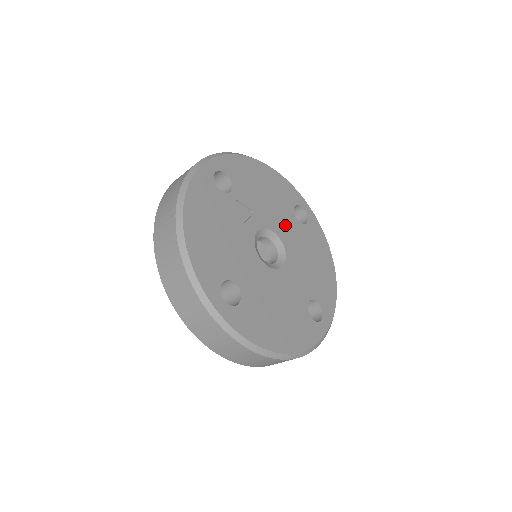
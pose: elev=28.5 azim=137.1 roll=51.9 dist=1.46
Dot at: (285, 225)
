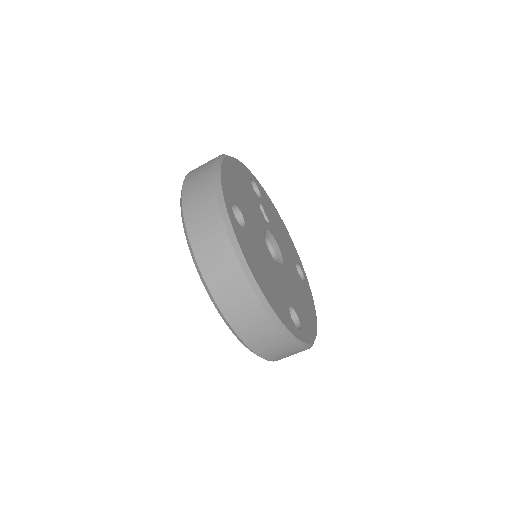
Dot at: (288, 258)
